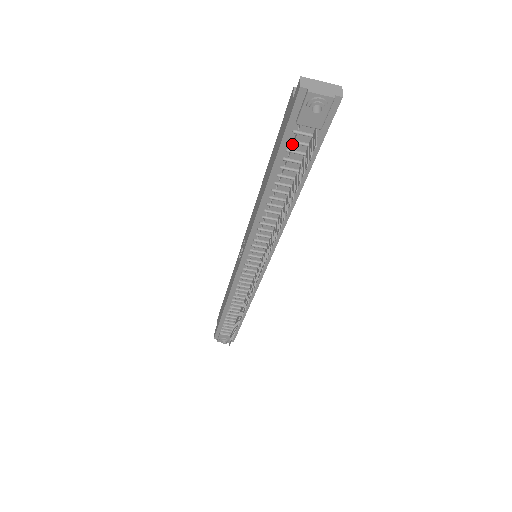
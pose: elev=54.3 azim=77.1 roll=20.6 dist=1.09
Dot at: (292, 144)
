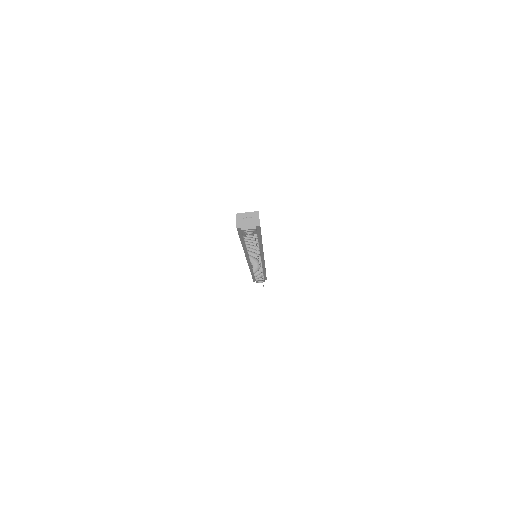
Dot at: (246, 236)
